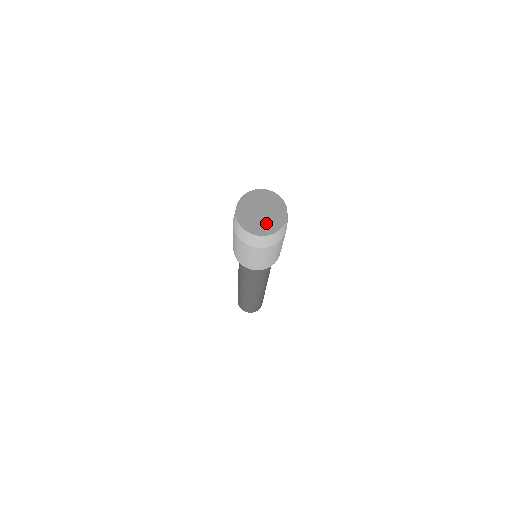
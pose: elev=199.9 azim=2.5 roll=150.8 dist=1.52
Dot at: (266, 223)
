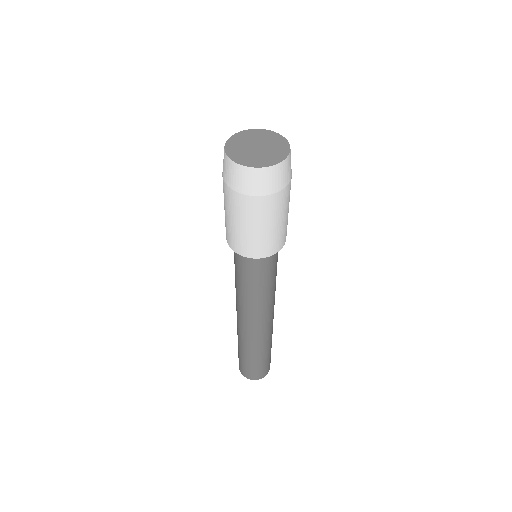
Dot at: (270, 153)
